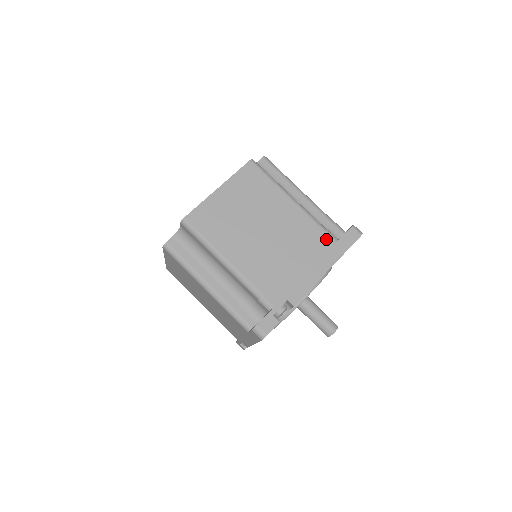
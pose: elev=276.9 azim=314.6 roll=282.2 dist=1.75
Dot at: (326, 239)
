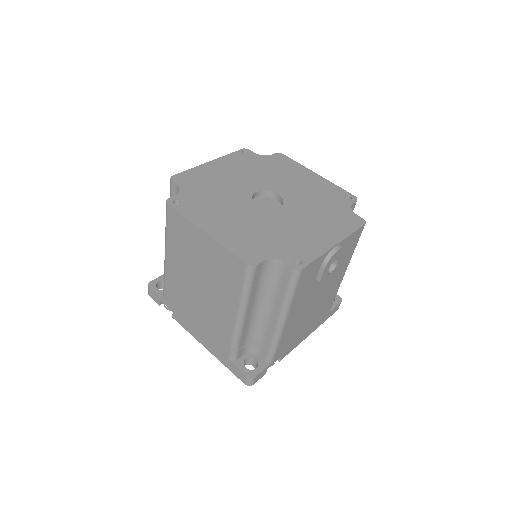
Dot at: (225, 349)
